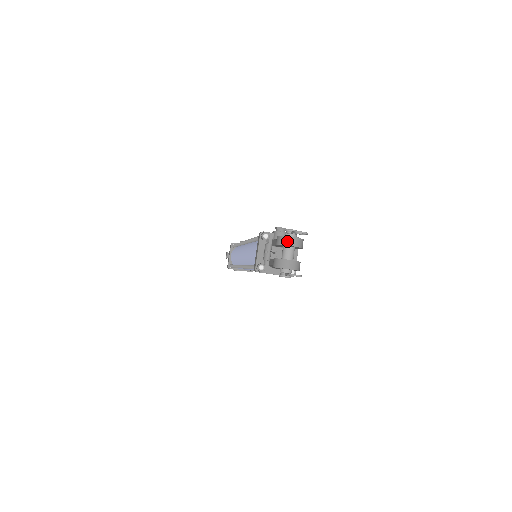
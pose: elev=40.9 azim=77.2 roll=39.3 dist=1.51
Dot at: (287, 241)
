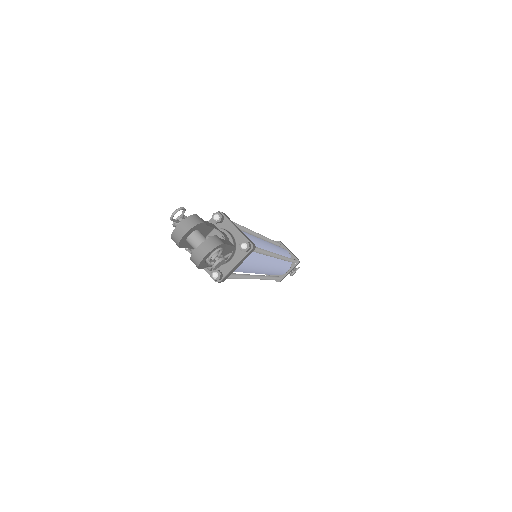
Dot at: (177, 235)
